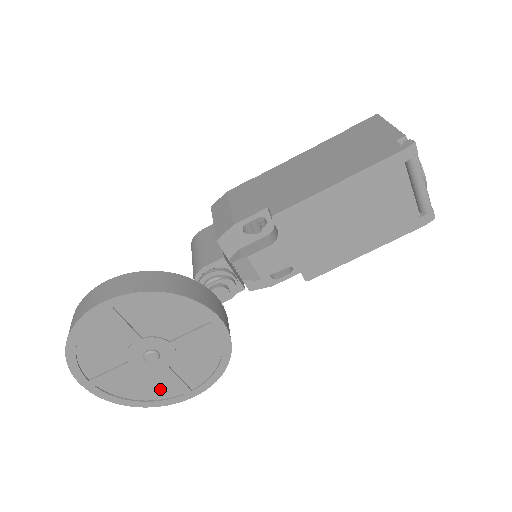
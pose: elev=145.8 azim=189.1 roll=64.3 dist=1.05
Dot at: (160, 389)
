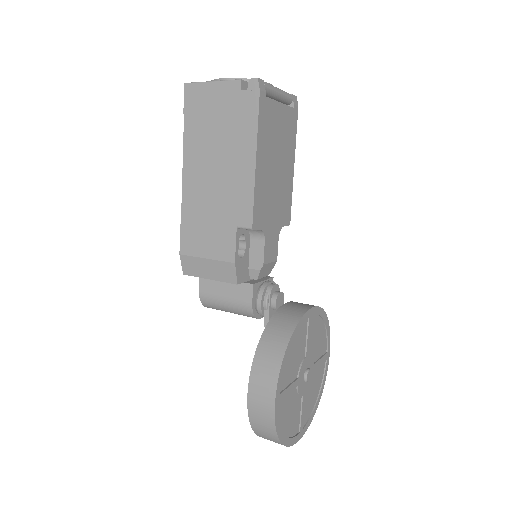
Dot at: (319, 377)
